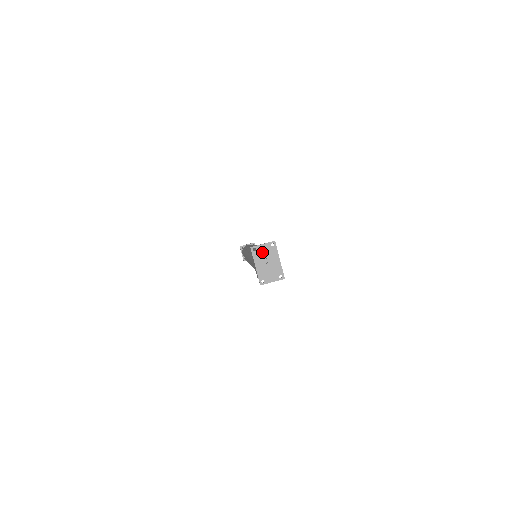
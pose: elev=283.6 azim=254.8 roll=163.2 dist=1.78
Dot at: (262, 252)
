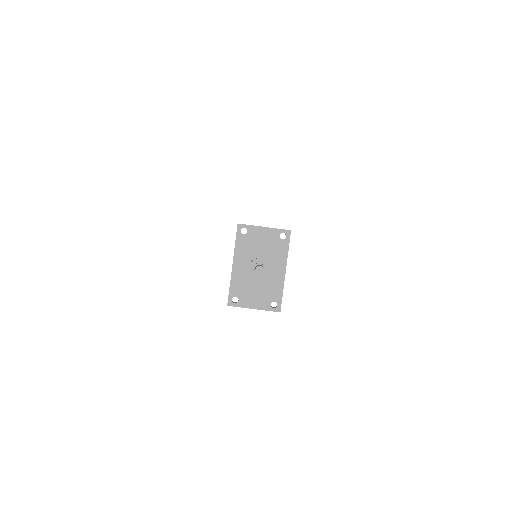
Dot at: (257, 242)
